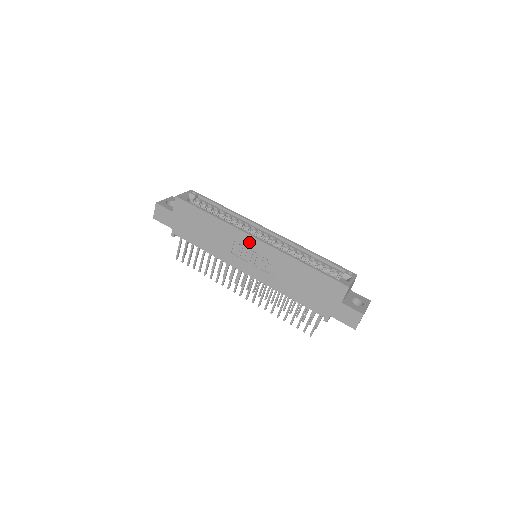
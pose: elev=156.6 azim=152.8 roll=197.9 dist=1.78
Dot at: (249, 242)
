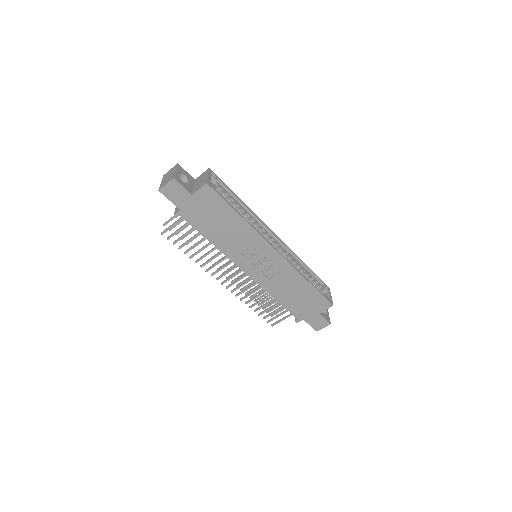
Dot at: (267, 251)
